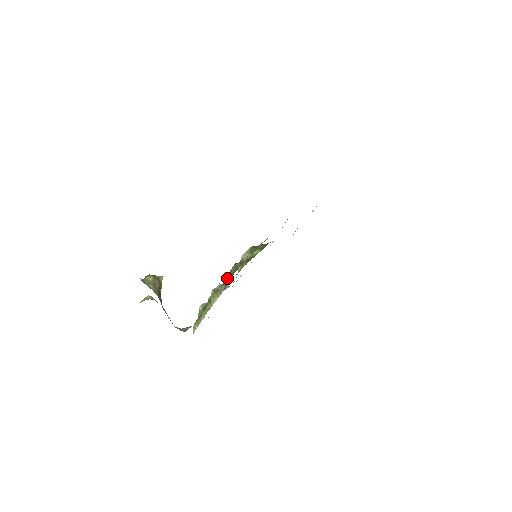
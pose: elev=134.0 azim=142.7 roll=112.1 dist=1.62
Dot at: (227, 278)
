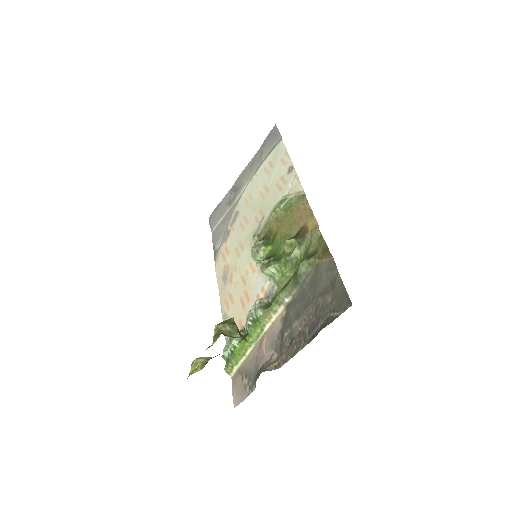
Dot at: (289, 284)
